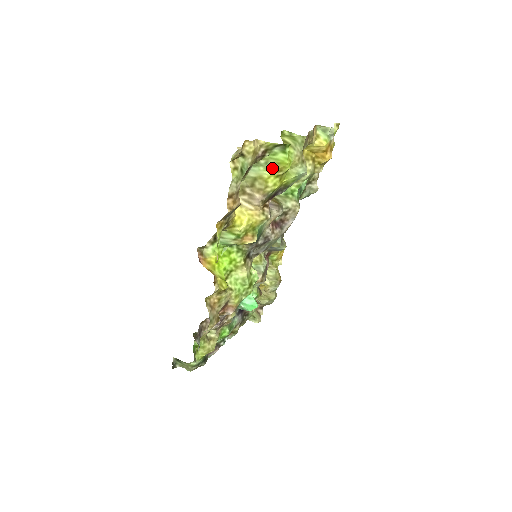
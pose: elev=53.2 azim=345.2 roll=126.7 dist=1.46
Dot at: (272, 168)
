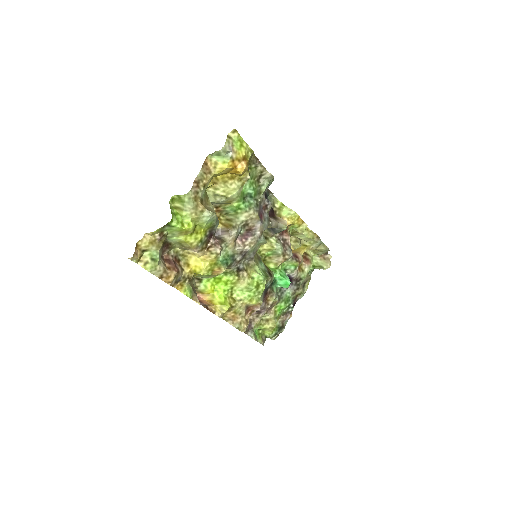
Dot at: (181, 234)
